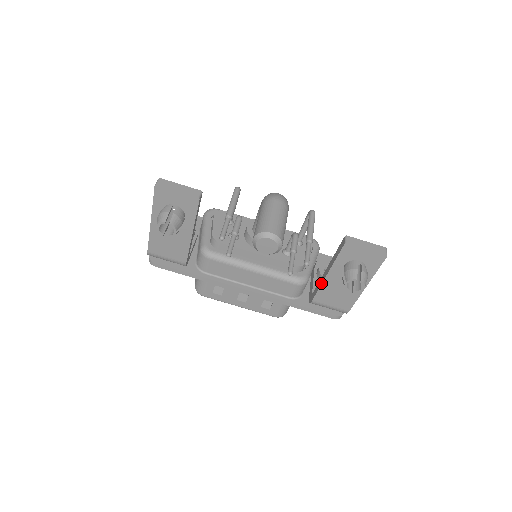
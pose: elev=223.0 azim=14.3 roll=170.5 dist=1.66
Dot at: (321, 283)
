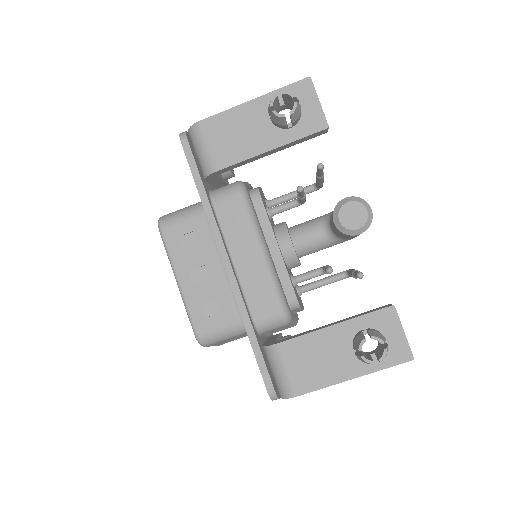
Dot at: (313, 330)
